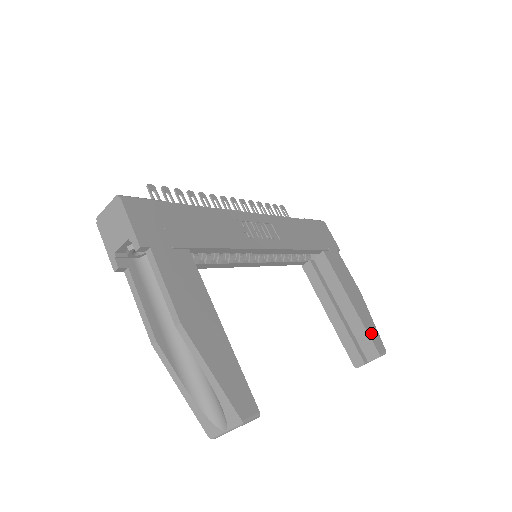
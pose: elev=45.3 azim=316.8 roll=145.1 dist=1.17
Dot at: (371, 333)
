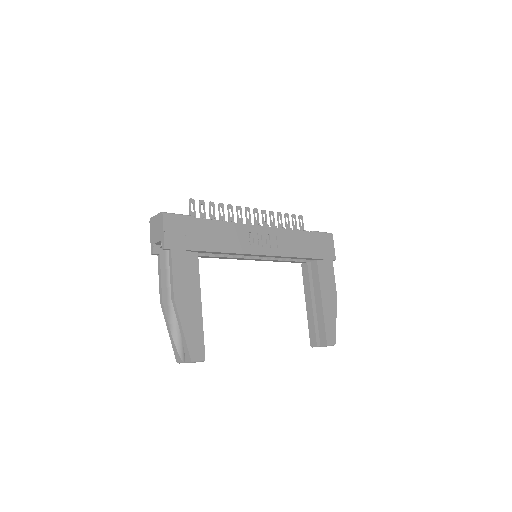
Dot at: (328, 328)
